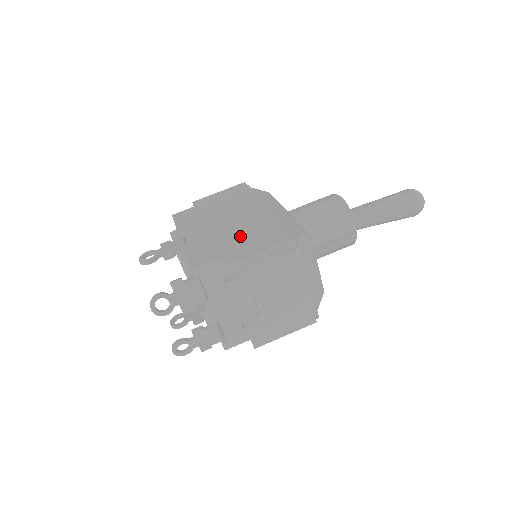
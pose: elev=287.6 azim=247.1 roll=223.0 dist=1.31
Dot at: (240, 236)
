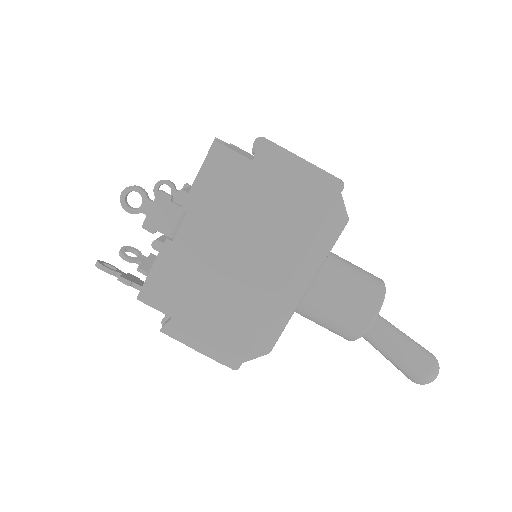
Dot at: (212, 305)
